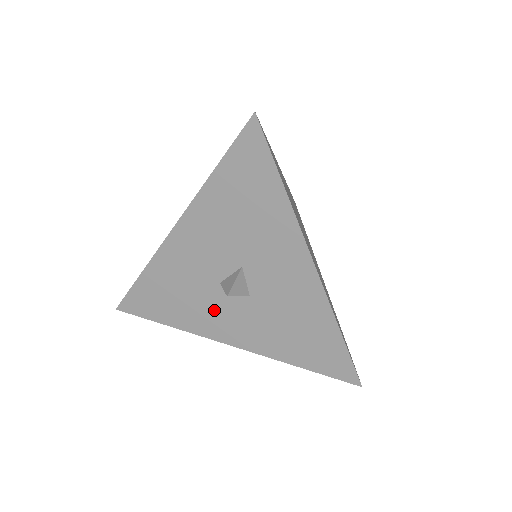
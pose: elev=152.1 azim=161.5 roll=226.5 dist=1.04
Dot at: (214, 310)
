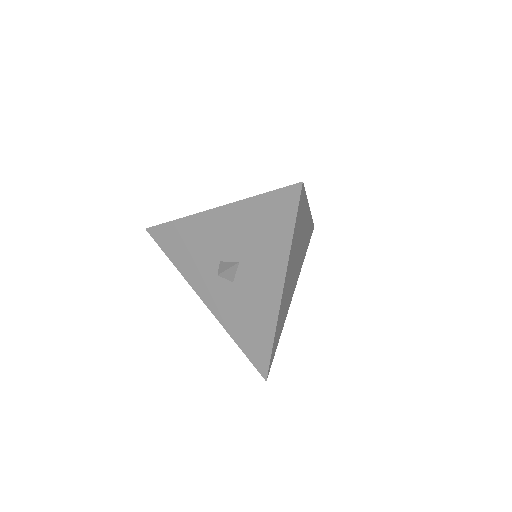
Dot at: (206, 274)
